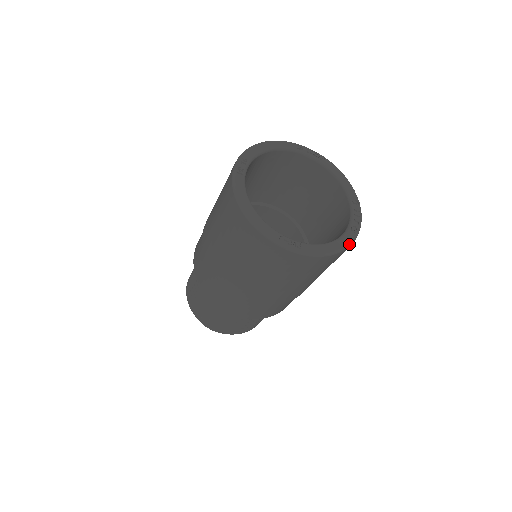
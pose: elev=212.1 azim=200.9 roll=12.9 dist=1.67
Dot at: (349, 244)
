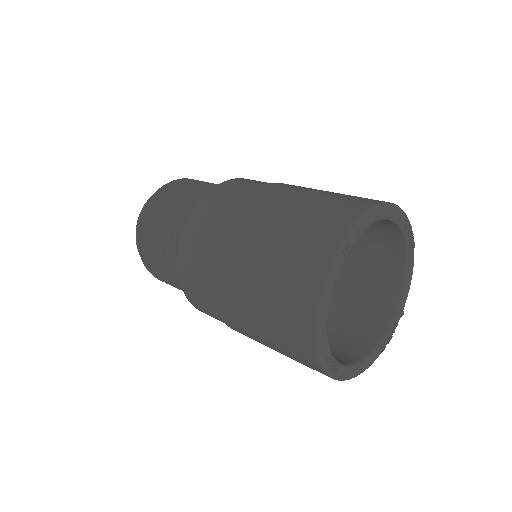
Dot at: occluded
